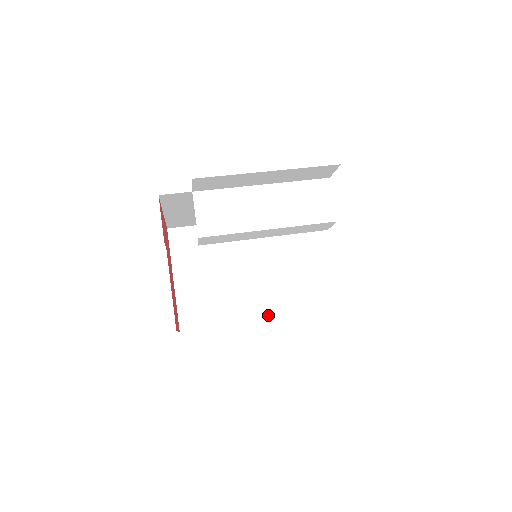
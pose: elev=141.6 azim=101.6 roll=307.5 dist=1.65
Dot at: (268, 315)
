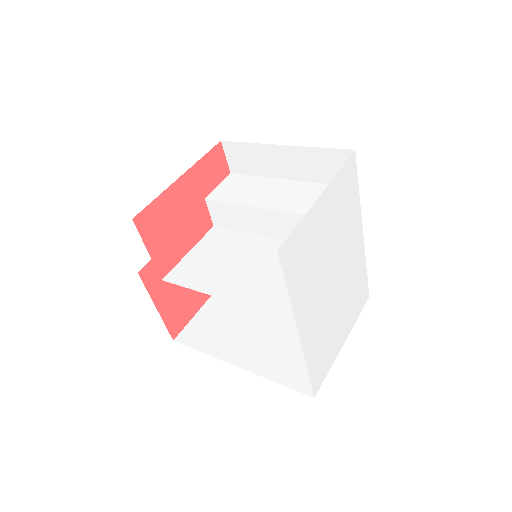
Dot at: (215, 295)
